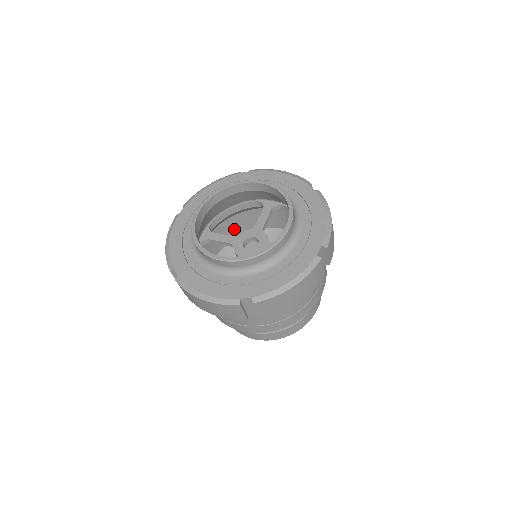
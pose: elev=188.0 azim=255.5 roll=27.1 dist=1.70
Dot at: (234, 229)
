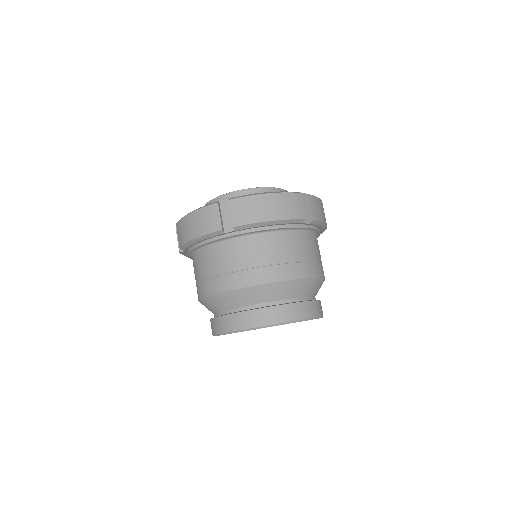
Dot at: occluded
